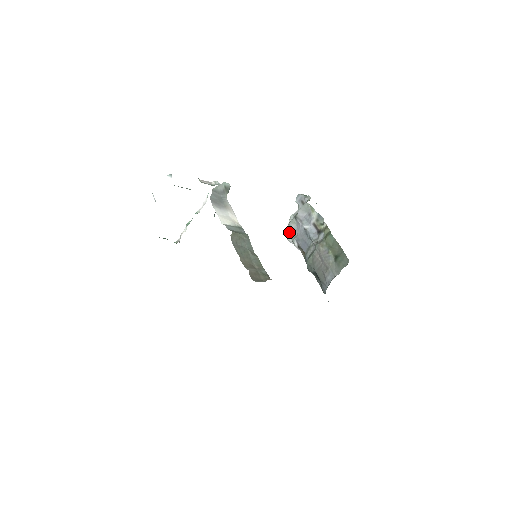
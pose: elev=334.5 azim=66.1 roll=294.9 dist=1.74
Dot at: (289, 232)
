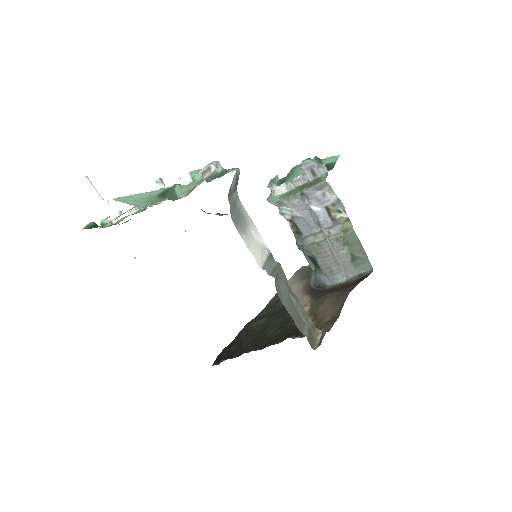
Dot at: (282, 203)
